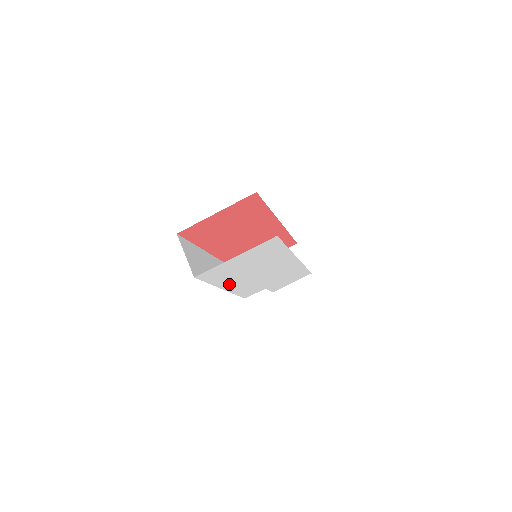
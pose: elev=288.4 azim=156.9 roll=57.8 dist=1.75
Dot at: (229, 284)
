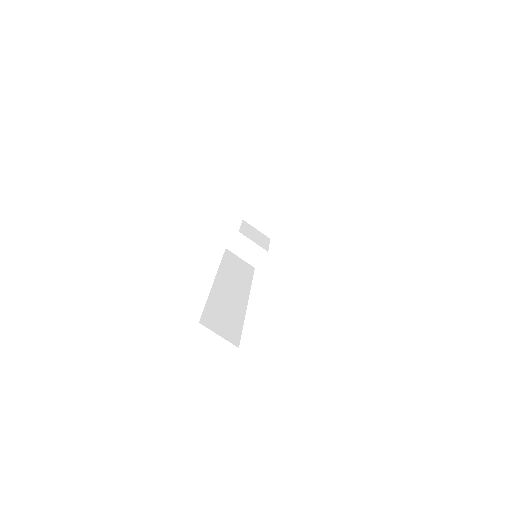
Dot at: occluded
